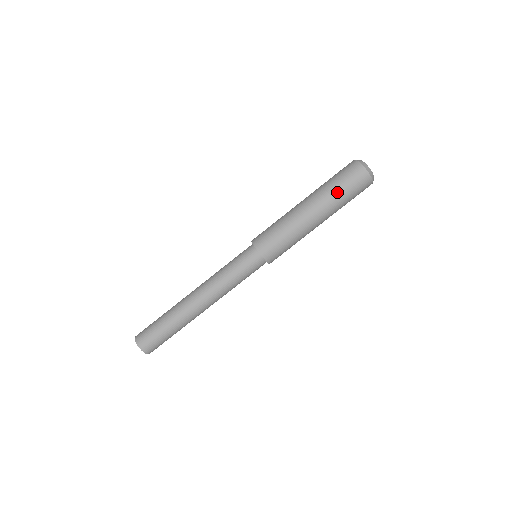
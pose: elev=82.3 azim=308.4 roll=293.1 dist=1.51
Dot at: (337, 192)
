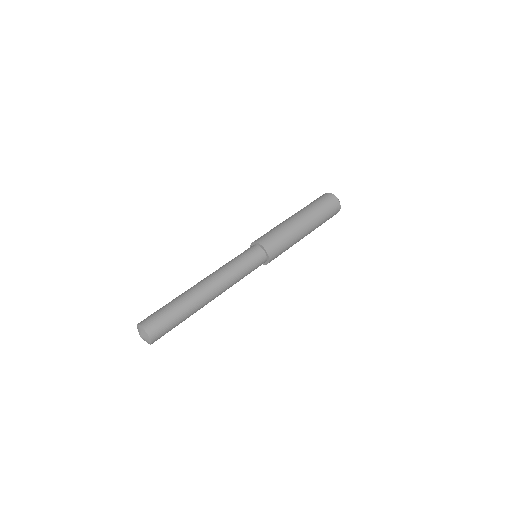
Dot at: (314, 206)
